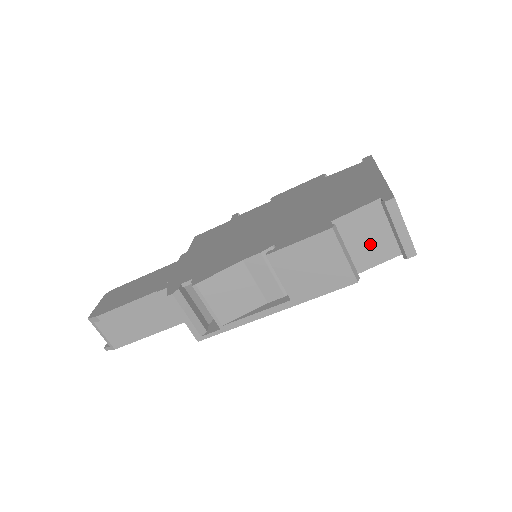
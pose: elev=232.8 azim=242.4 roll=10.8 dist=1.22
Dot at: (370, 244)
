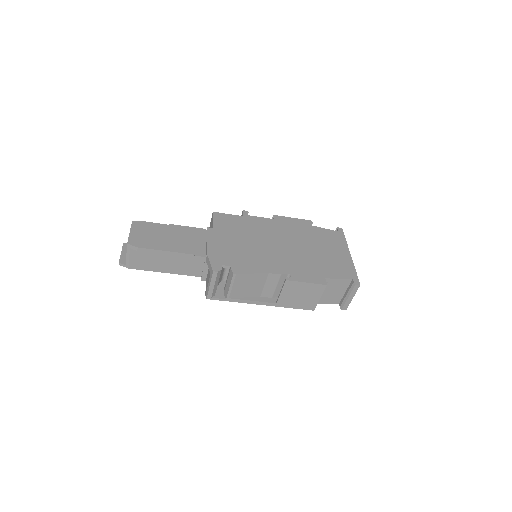
Dot at: (331, 295)
